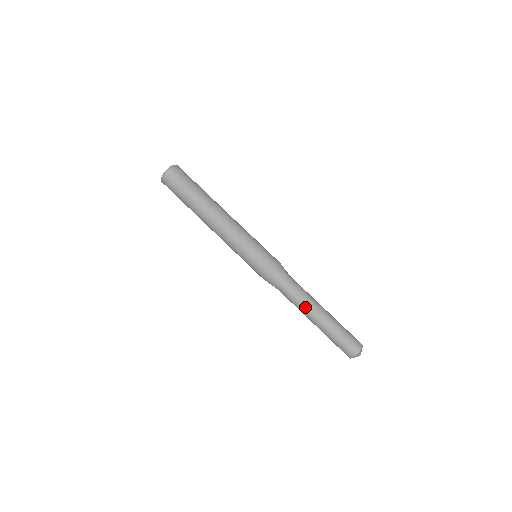
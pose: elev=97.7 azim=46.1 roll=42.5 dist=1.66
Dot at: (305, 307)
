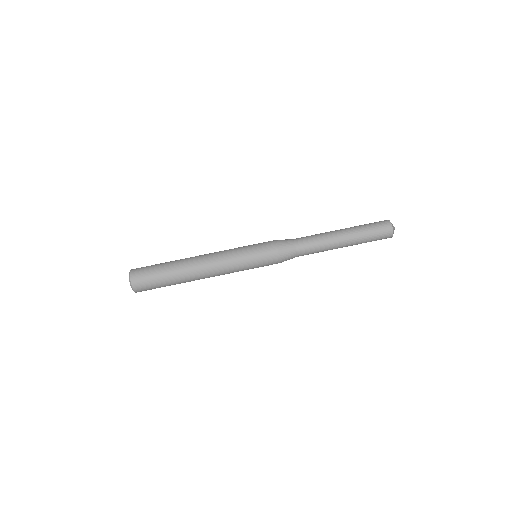
Dot at: (326, 242)
